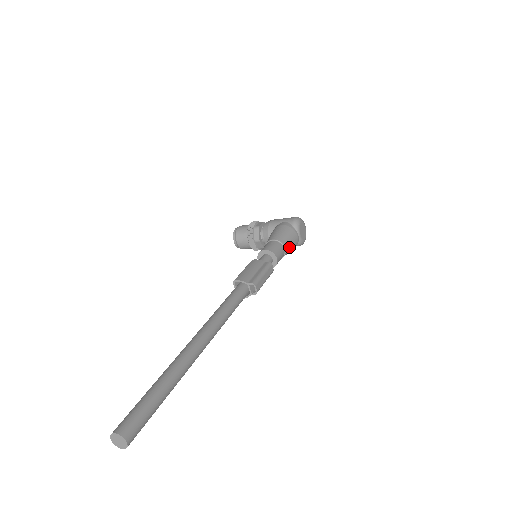
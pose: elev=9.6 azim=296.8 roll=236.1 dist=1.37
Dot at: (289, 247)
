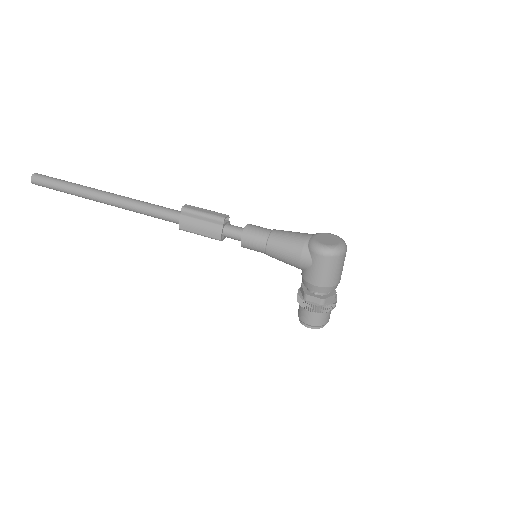
Dot at: (282, 234)
